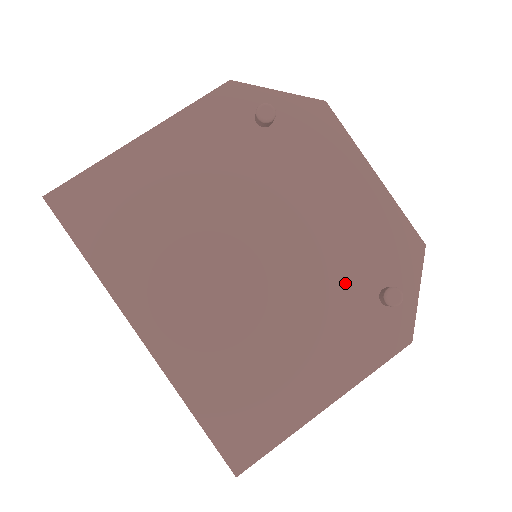
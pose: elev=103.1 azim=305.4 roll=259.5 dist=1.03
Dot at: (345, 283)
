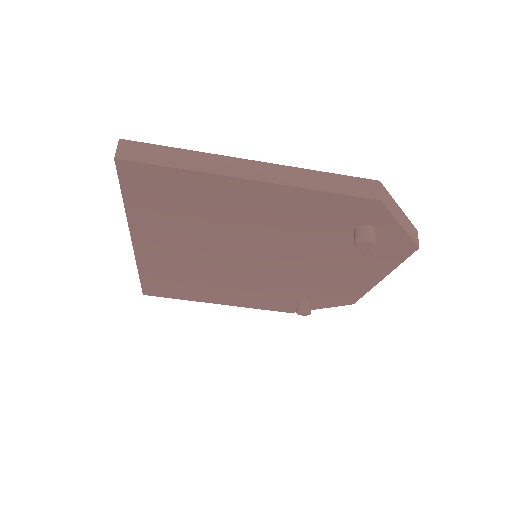
Dot at: (290, 291)
